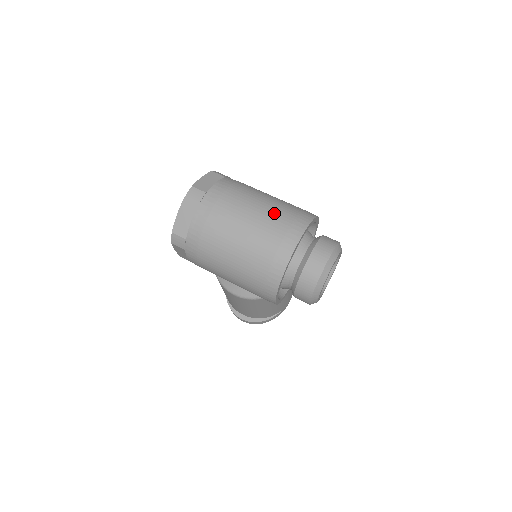
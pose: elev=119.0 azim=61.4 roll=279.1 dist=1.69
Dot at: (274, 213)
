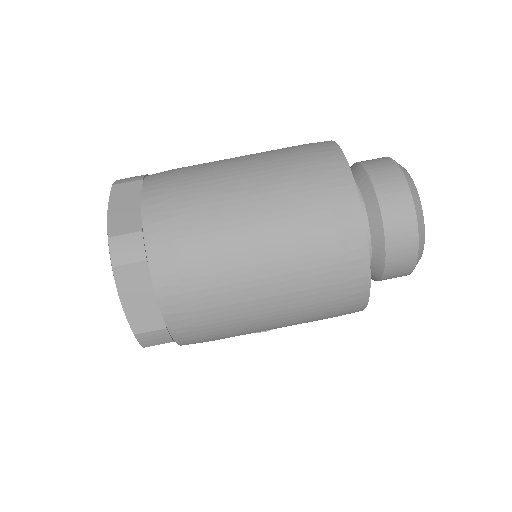
Dot at: (281, 184)
